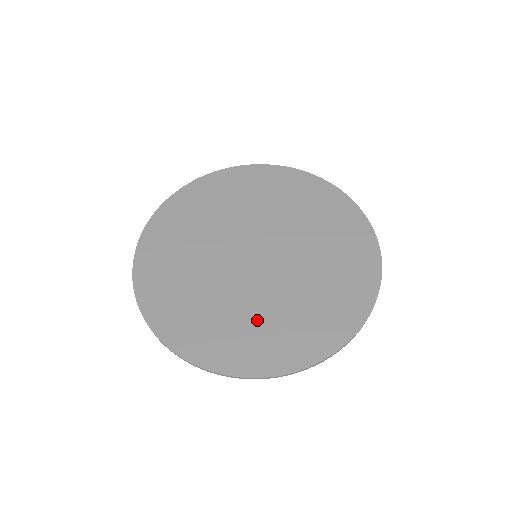
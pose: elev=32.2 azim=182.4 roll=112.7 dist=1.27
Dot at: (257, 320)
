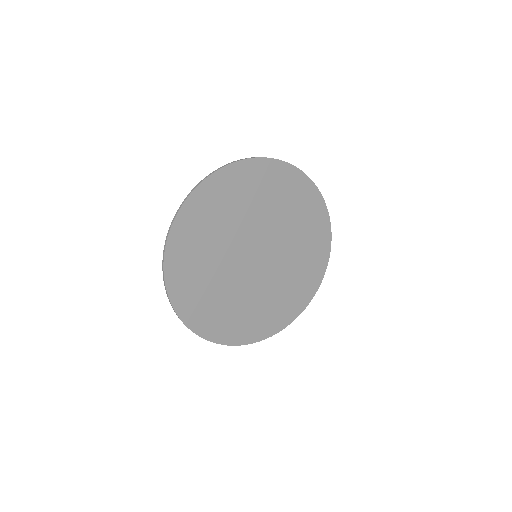
Dot at: (295, 273)
